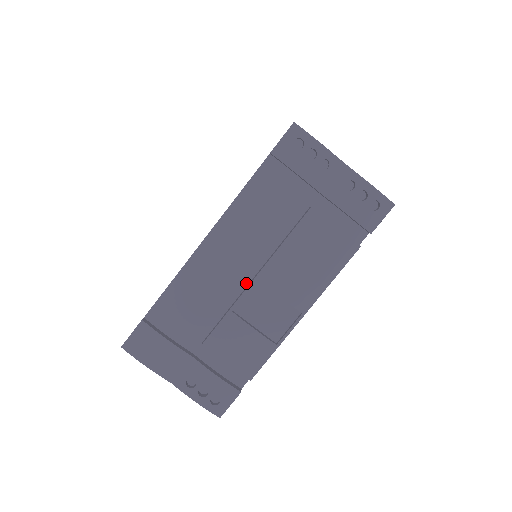
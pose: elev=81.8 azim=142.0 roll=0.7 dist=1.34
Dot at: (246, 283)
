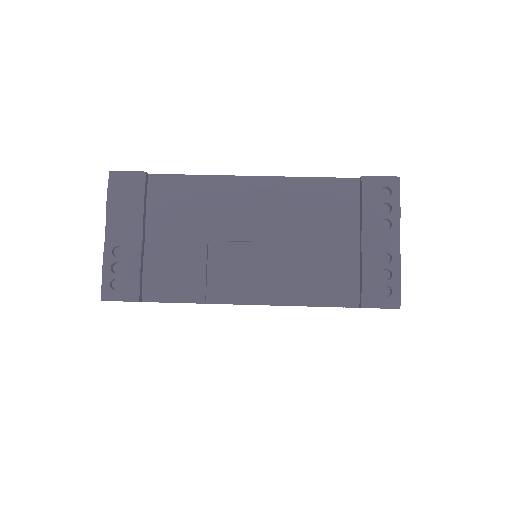
Dot at: (240, 236)
